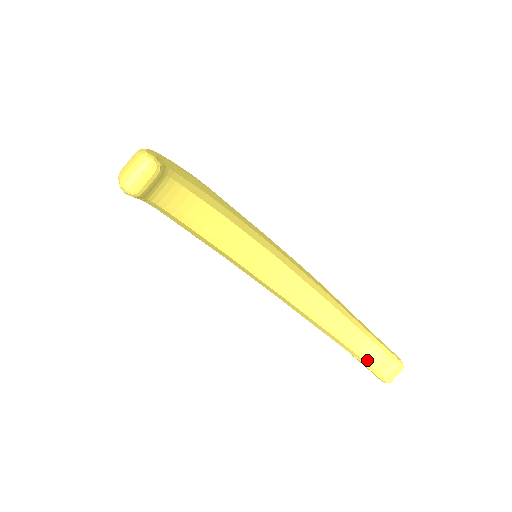
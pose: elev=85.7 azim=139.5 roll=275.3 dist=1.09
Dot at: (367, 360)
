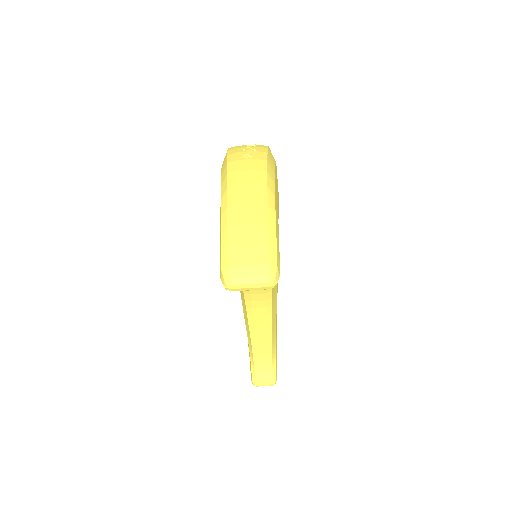
Dot at: (256, 365)
